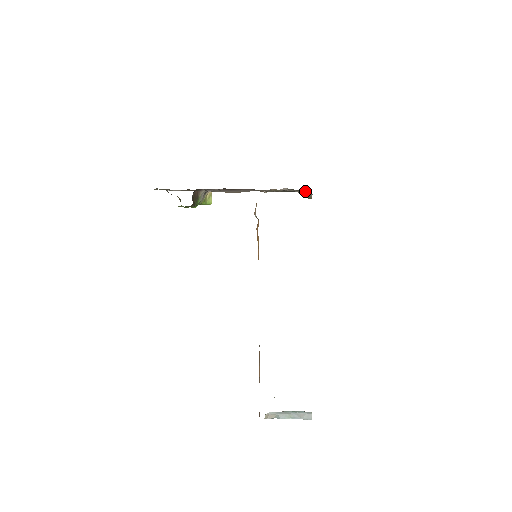
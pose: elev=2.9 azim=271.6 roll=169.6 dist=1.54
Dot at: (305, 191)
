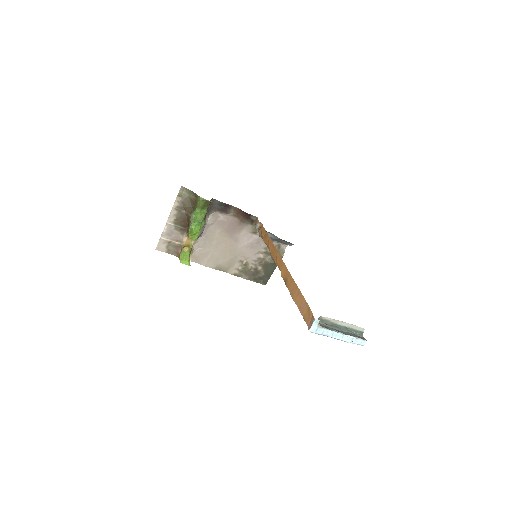
Dot at: (279, 249)
